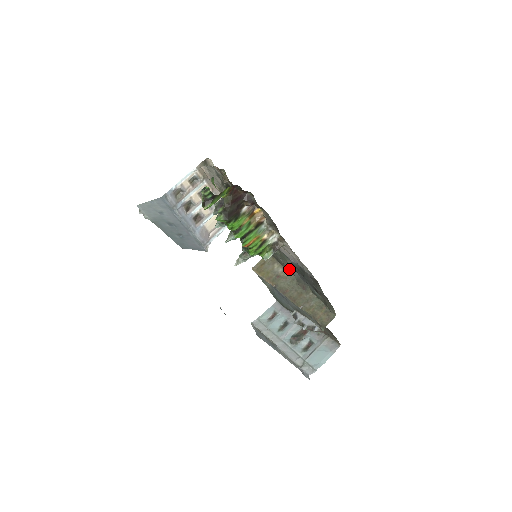
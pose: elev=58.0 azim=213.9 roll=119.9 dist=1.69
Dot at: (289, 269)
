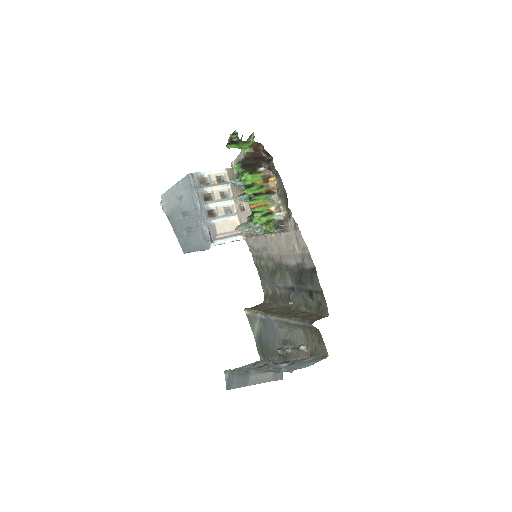
Dot at: (285, 295)
